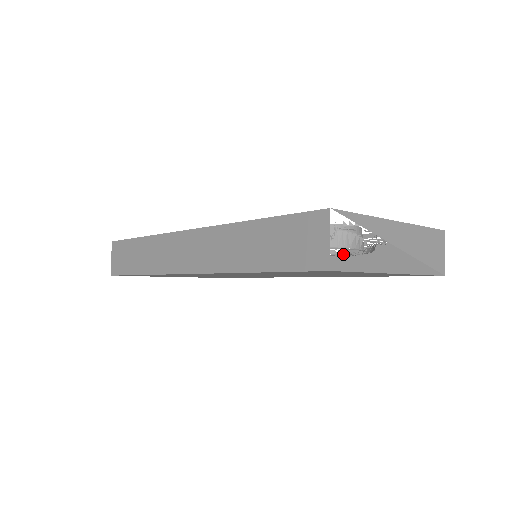
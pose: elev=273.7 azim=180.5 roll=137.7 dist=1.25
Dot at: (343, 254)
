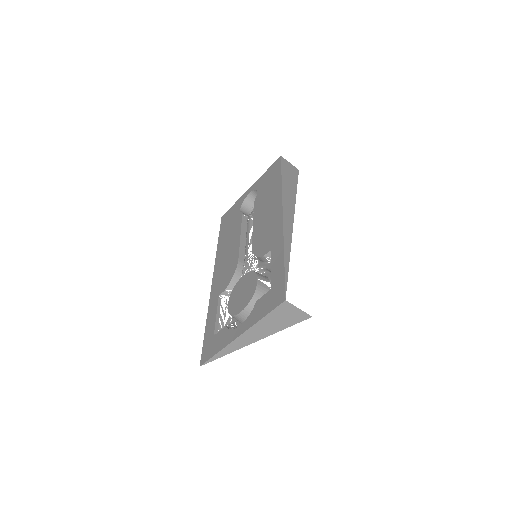
Dot at: occluded
